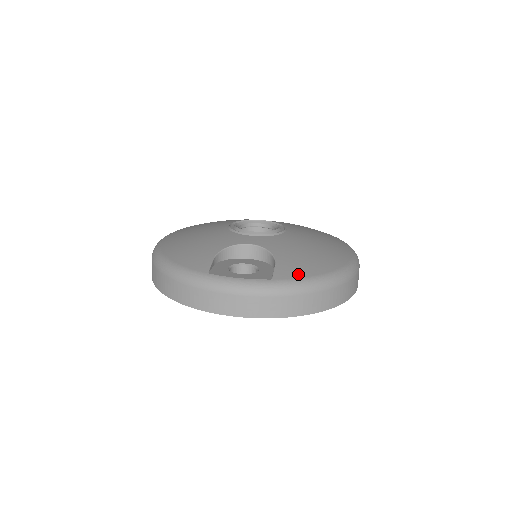
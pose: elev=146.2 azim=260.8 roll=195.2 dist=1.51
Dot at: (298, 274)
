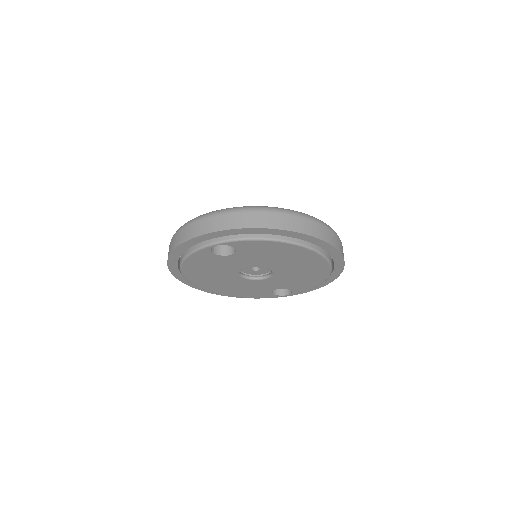
Dot at: occluded
